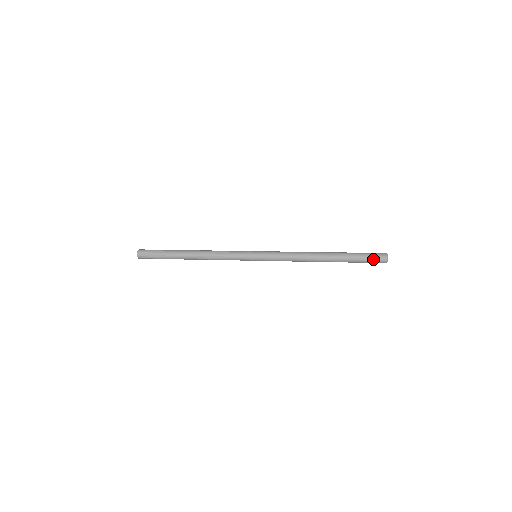
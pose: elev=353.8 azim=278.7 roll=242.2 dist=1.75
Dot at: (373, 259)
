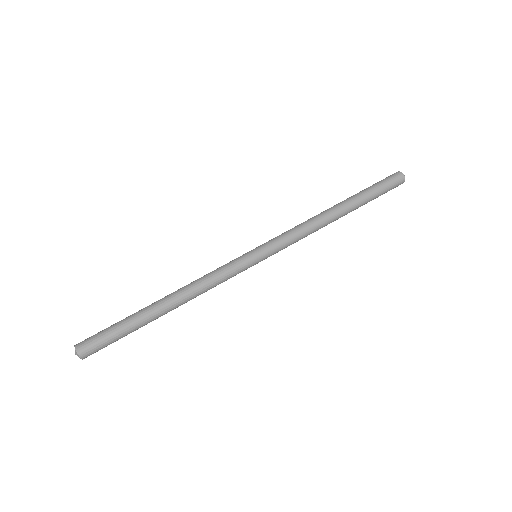
Dot at: occluded
